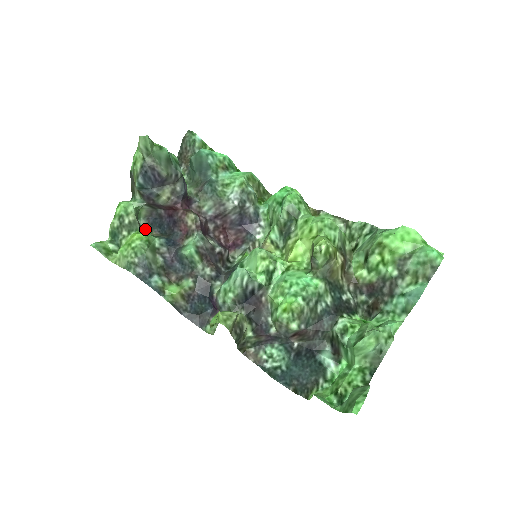
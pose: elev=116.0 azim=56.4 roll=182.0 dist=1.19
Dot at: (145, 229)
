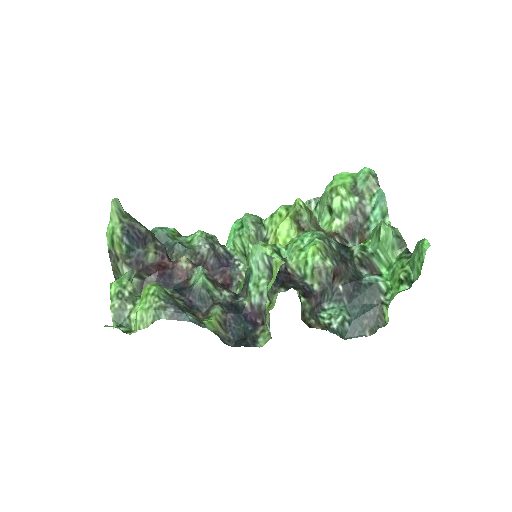
Dot at: occluded
